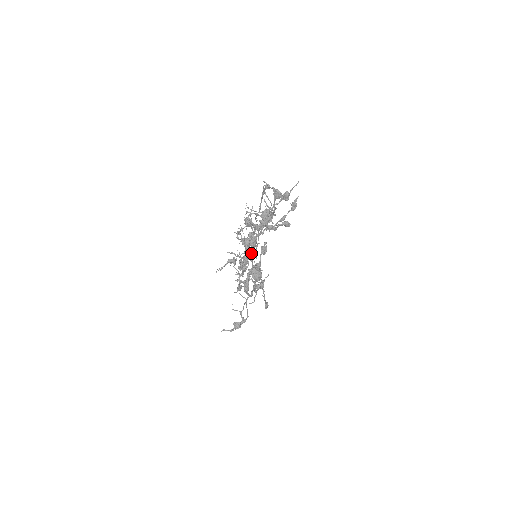
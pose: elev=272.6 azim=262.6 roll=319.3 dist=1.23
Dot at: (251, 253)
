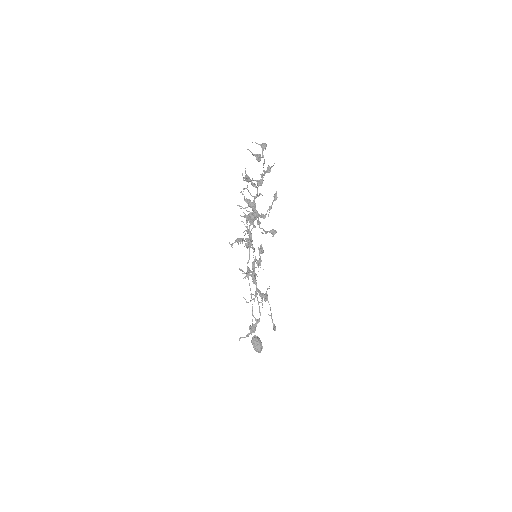
Dot at: (253, 218)
